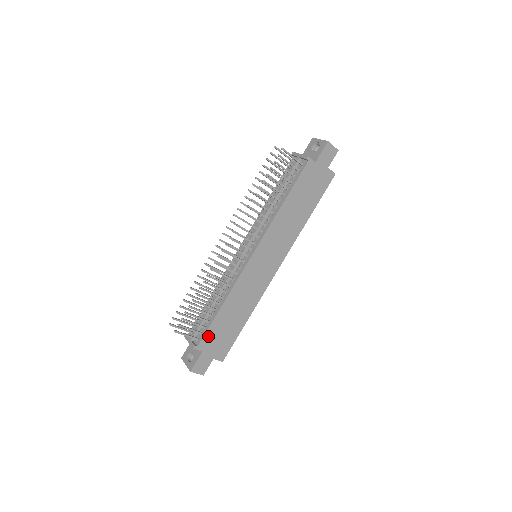
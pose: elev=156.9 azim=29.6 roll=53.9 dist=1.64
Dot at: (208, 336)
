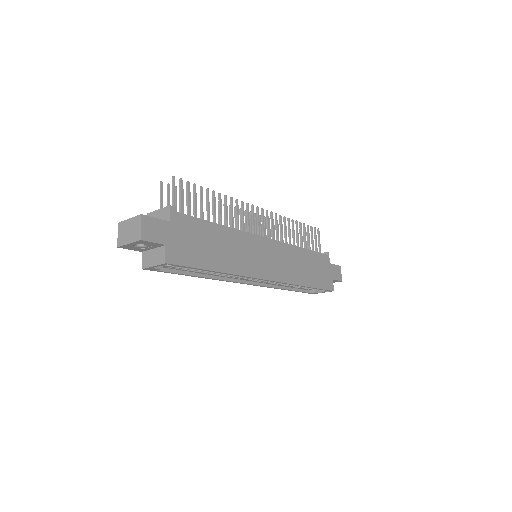
Dot at: (188, 222)
